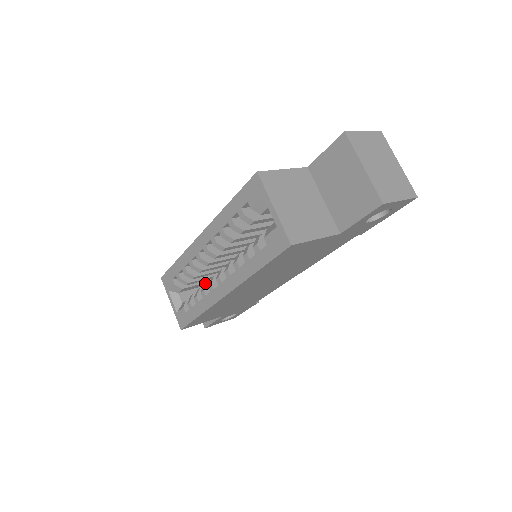
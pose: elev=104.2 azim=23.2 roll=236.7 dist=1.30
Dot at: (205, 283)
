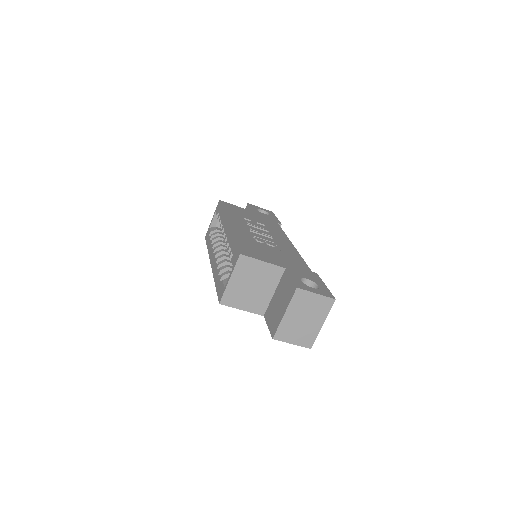
Dot at: (219, 241)
